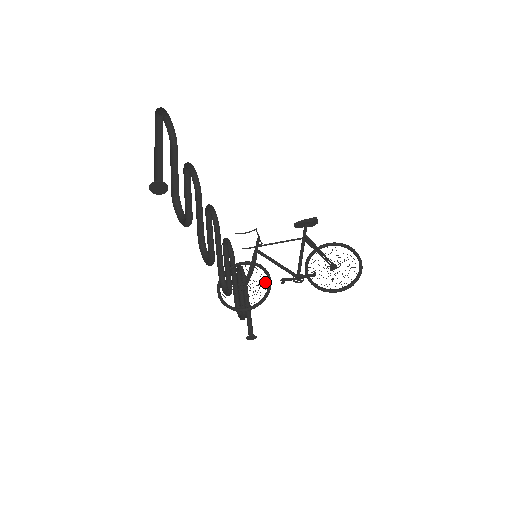
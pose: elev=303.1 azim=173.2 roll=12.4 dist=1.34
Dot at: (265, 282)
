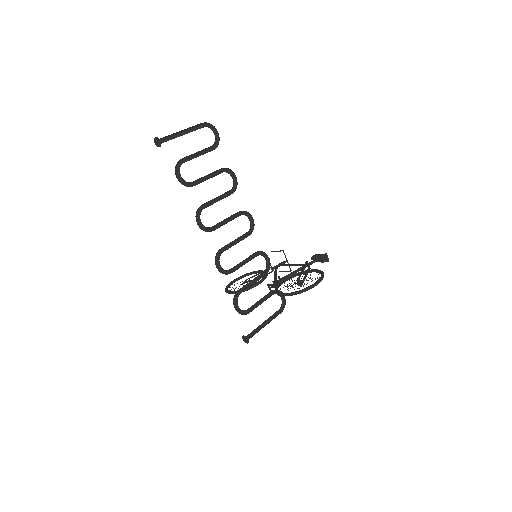
Dot at: (257, 282)
